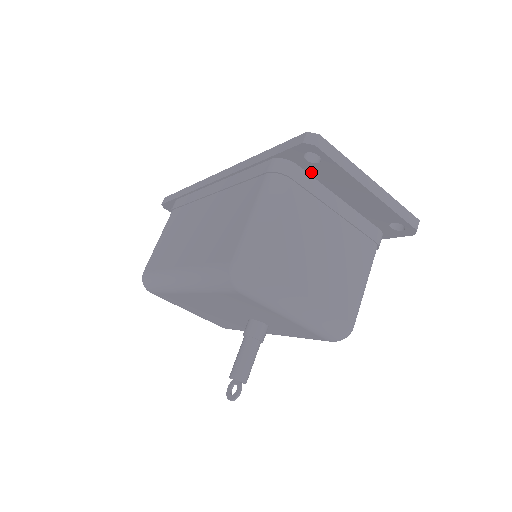
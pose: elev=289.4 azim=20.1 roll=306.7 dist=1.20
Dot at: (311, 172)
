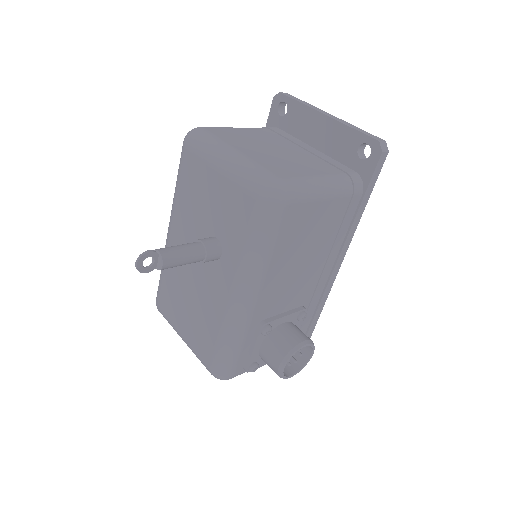
Dot at: (287, 129)
